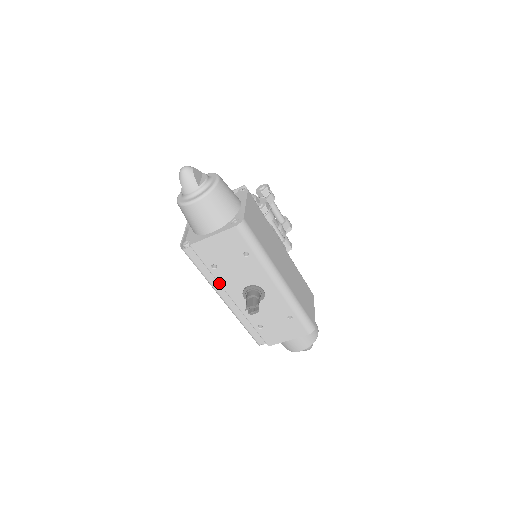
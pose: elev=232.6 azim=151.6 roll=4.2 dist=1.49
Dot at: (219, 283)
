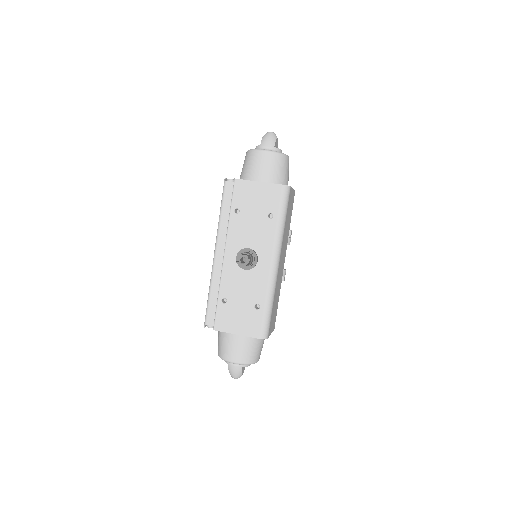
Dot at: (228, 230)
